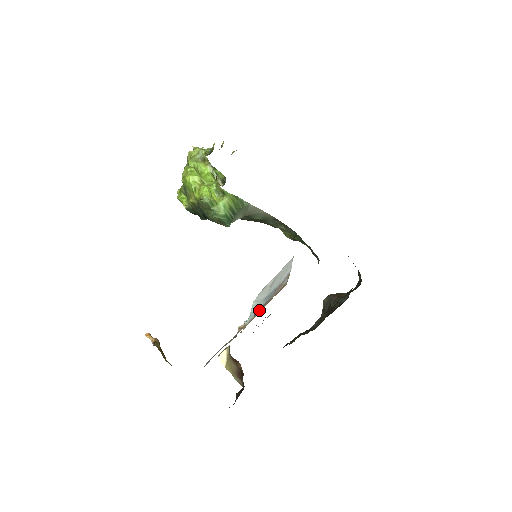
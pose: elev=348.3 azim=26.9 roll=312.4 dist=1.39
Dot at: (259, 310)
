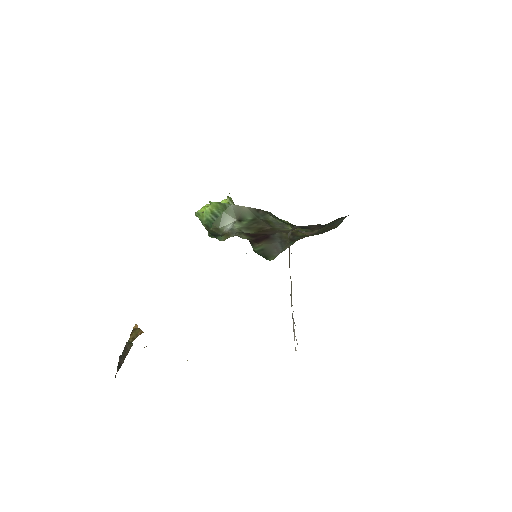
Dot at: occluded
